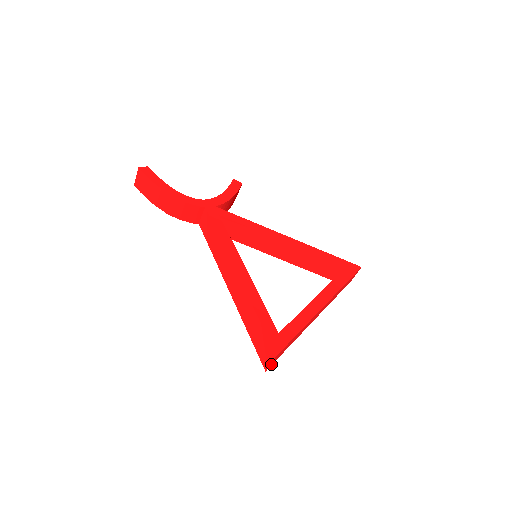
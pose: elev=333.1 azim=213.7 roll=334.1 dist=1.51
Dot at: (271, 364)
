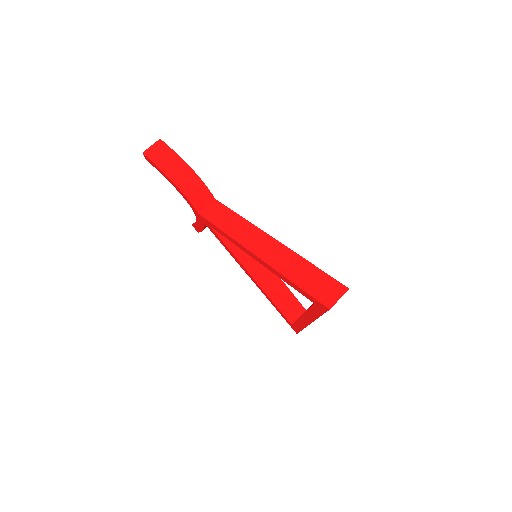
Dot at: (331, 306)
